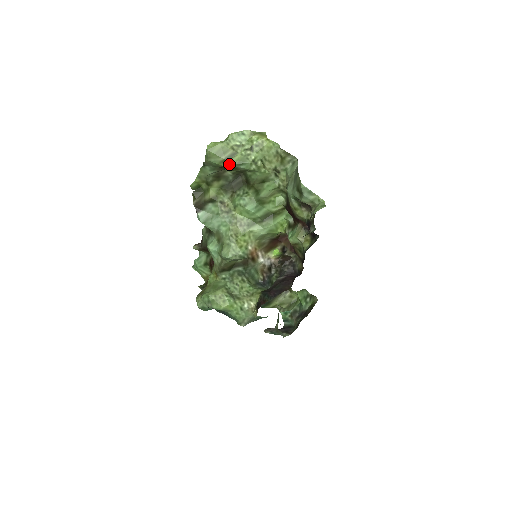
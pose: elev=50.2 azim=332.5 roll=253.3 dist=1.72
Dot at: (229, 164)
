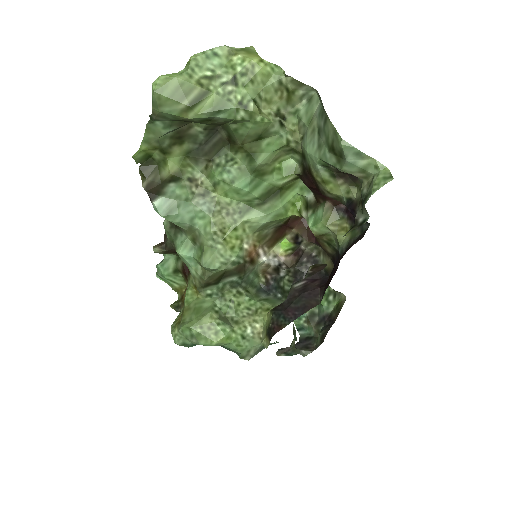
Dot at: (197, 114)
